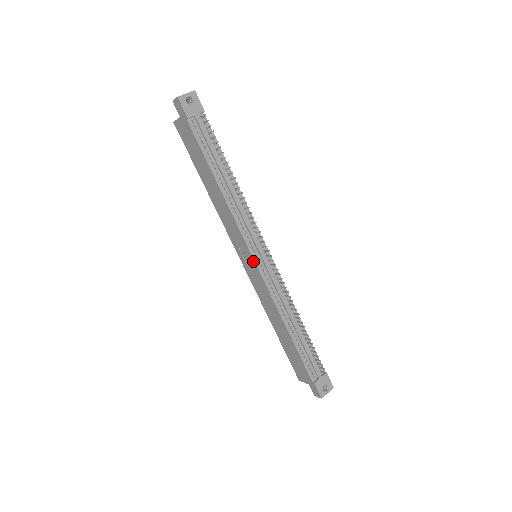
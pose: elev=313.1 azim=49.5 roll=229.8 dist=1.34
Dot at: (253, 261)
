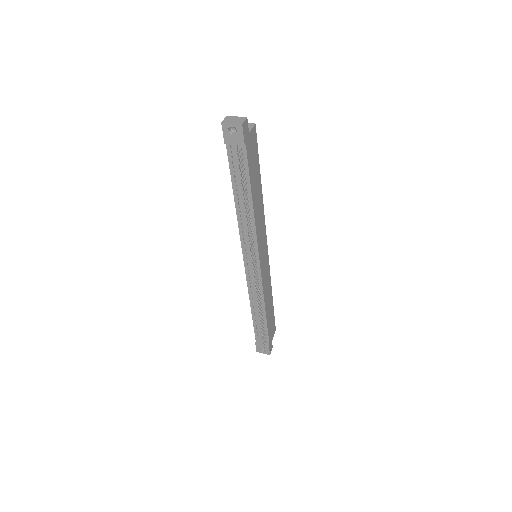
Dot at: (244, 261)
